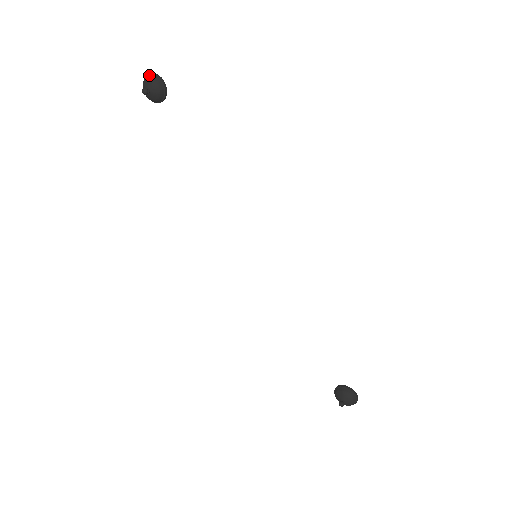
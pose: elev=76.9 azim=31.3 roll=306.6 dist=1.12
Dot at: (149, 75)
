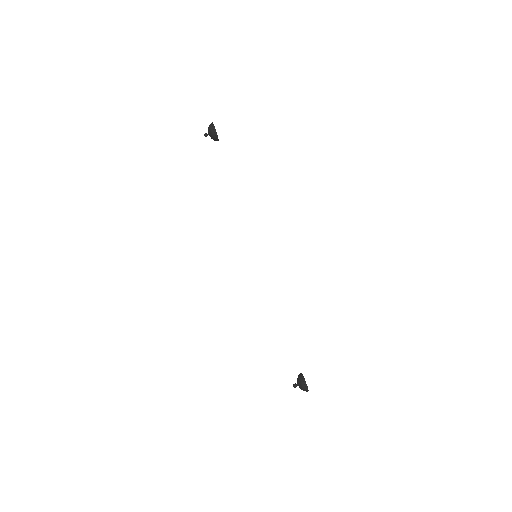
Dot at: (210, 124)
